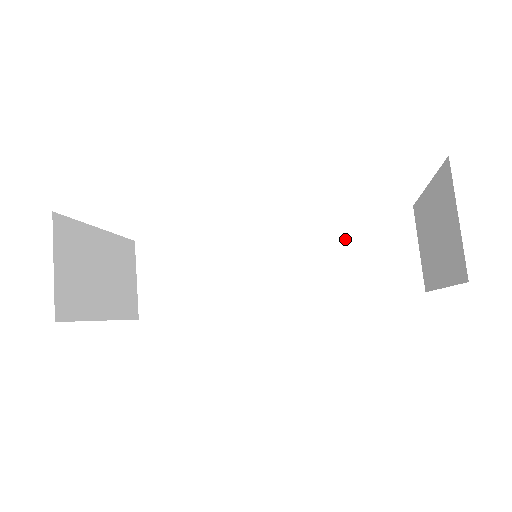
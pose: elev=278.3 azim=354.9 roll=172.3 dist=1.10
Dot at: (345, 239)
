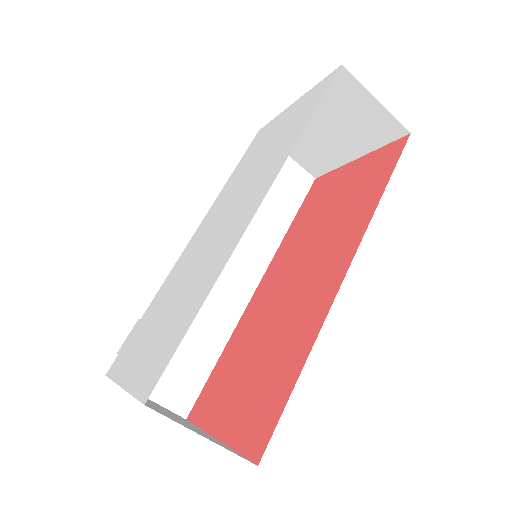
Dot at: occluded
